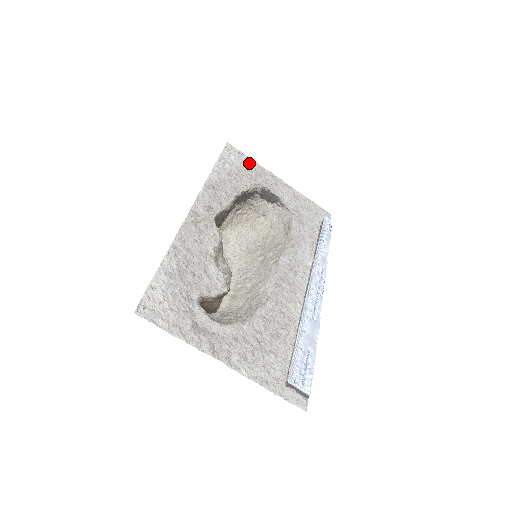
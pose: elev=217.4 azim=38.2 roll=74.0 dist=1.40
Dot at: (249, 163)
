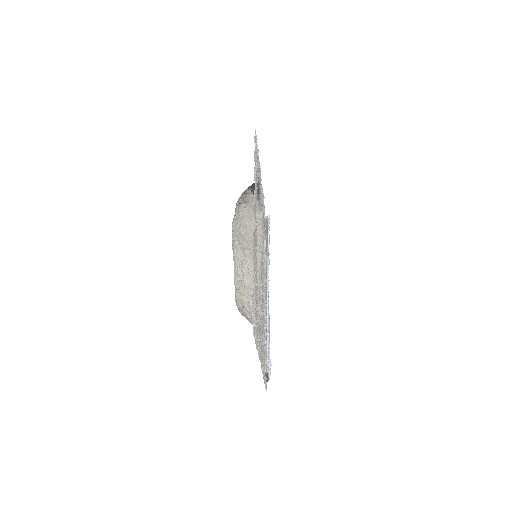
Dot at: (257, 152)
